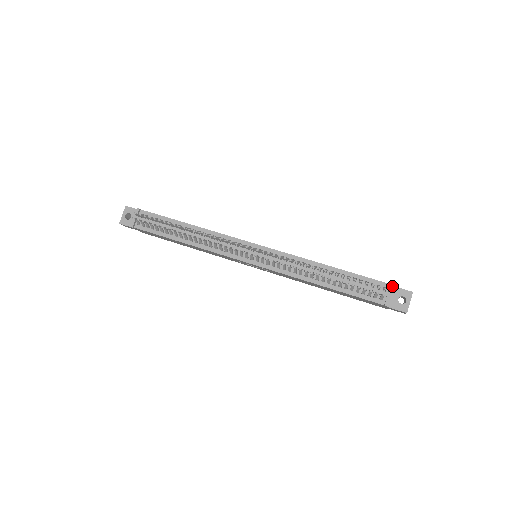
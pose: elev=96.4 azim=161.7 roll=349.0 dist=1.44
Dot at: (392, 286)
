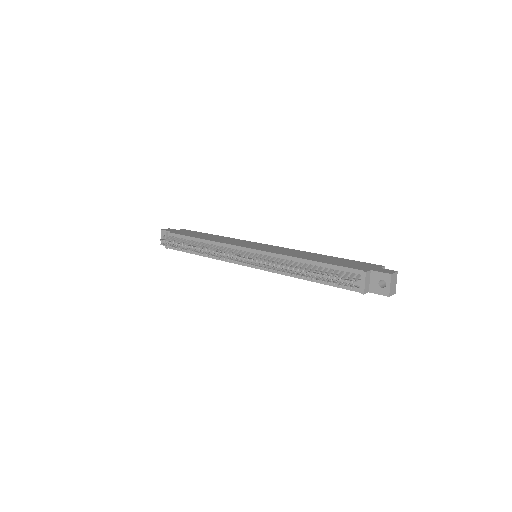
Dot at: (364, 274)
